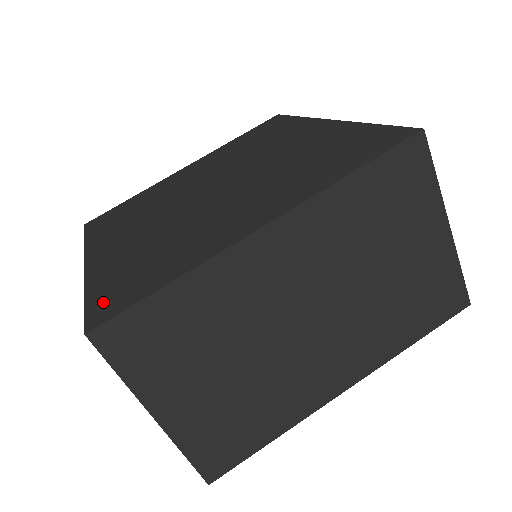
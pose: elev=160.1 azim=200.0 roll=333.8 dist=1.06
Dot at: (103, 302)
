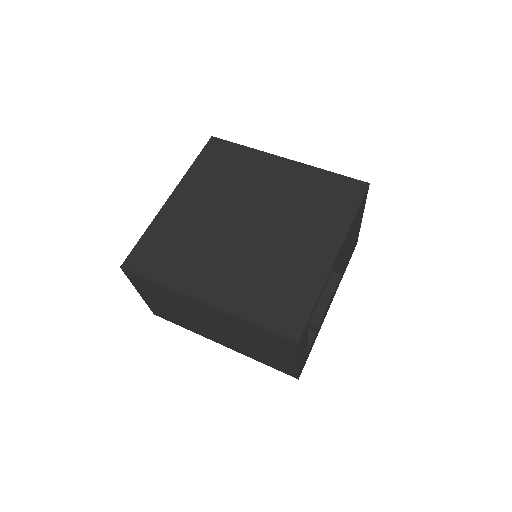
Dot at: (140, 253)
